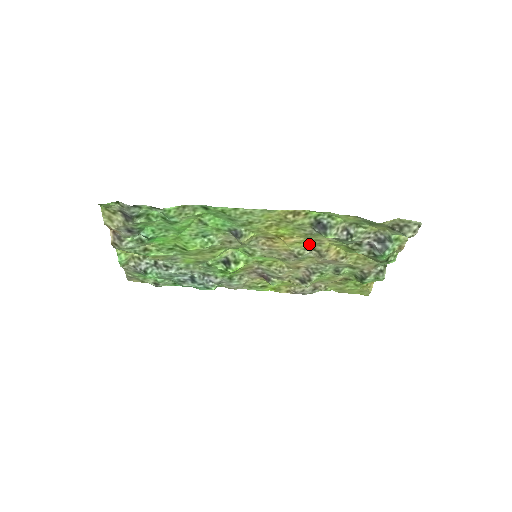
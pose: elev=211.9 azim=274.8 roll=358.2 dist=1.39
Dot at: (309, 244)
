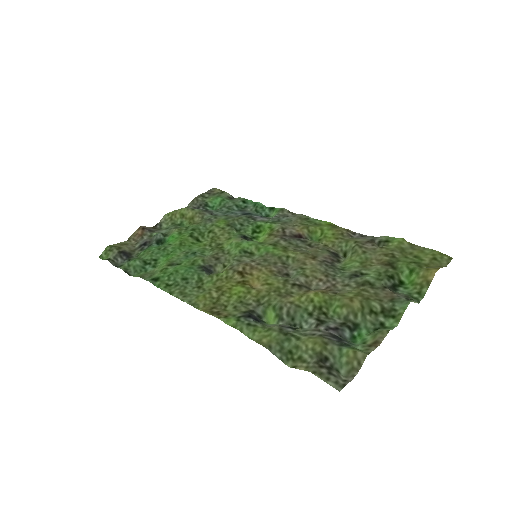
Dot at: (281, 286)
